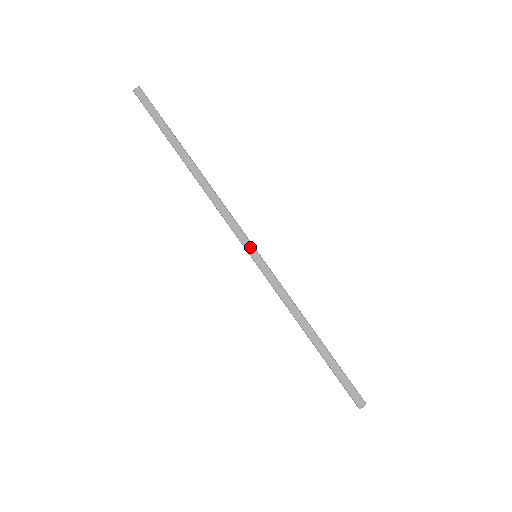
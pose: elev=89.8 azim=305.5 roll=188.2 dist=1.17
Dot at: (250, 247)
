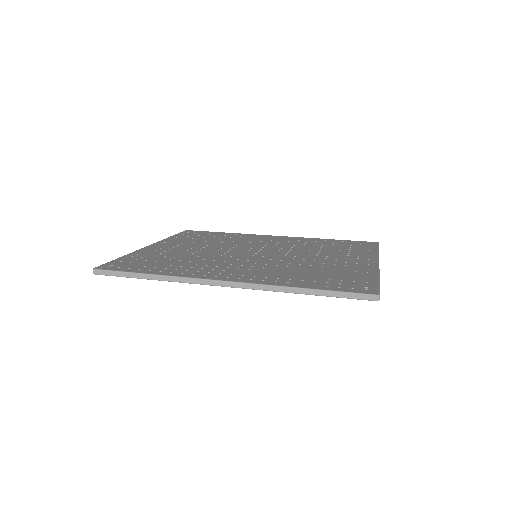
Dot at: (233, 284)
